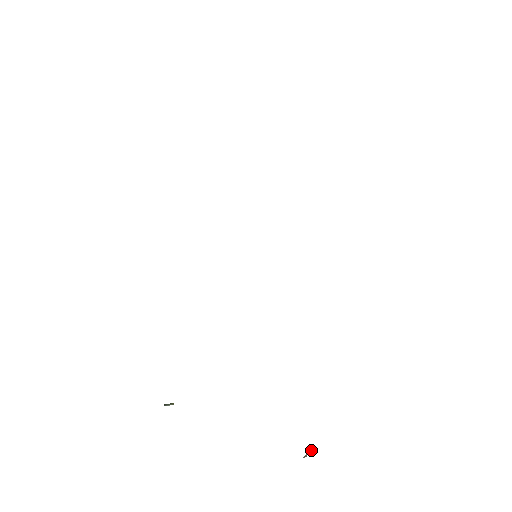
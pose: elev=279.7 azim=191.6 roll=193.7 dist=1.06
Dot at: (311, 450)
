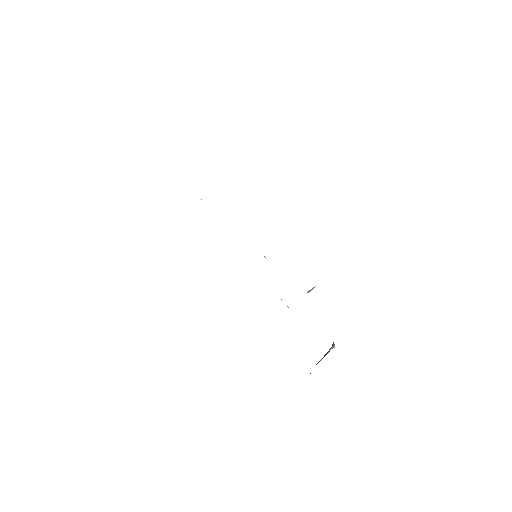
Dot at: (332, 347)
